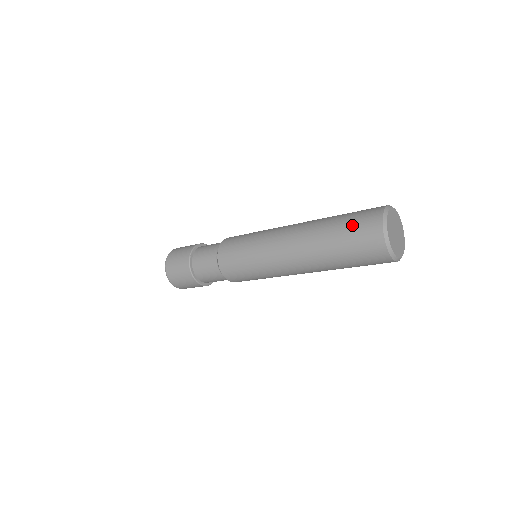
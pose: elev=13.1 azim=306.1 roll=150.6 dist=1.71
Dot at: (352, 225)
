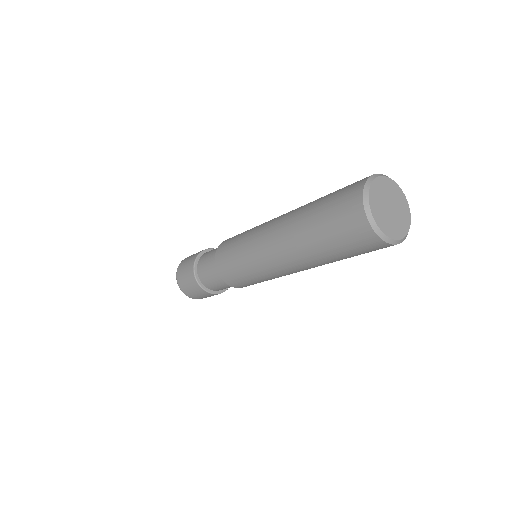
Dot at: (344, 187)
